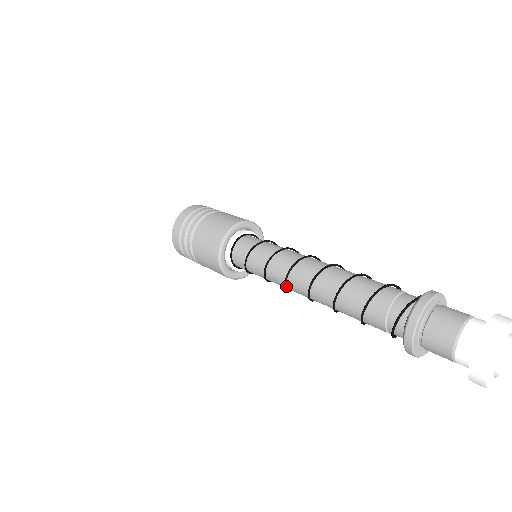
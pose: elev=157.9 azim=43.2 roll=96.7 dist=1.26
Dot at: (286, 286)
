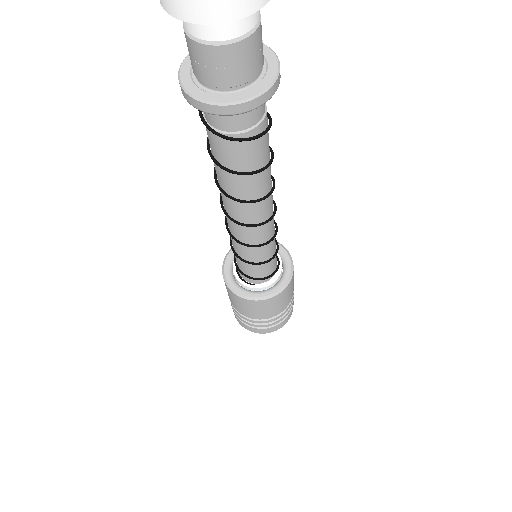
Dot at: occluded
